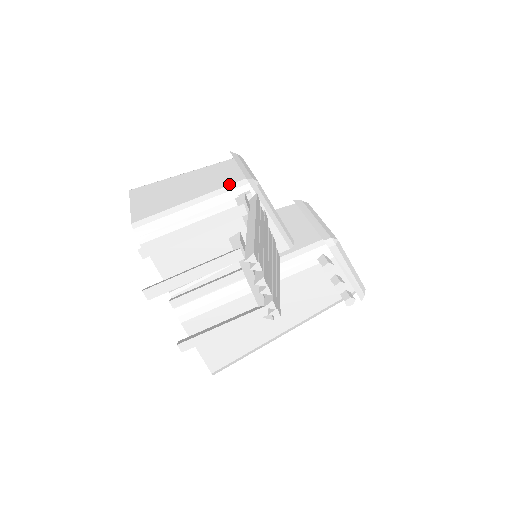
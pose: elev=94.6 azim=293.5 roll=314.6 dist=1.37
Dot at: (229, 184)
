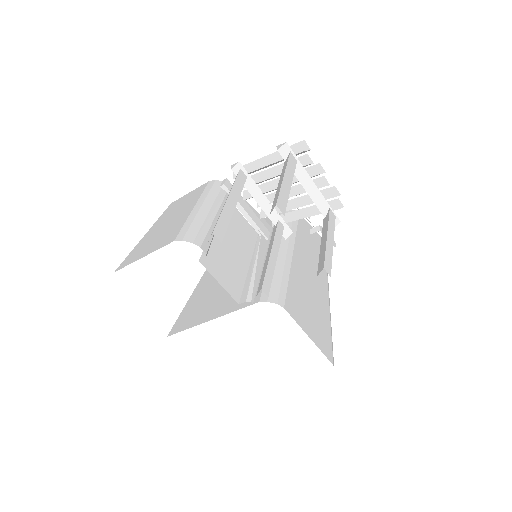
Dot at: (204, 189)
